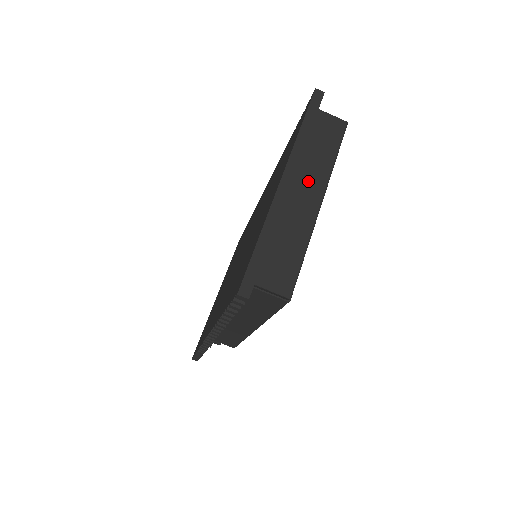
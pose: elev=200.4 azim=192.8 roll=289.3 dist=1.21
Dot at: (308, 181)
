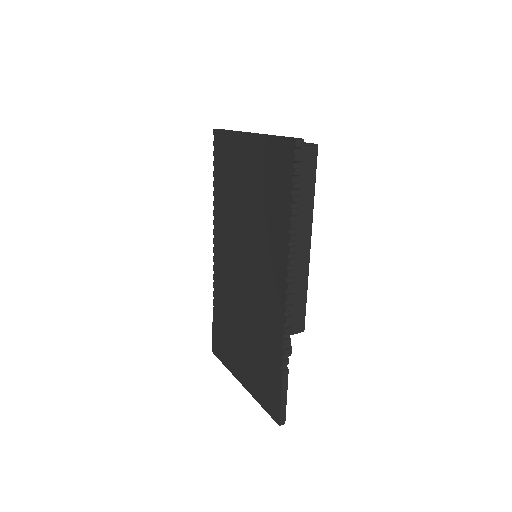
Dot at: occluded
